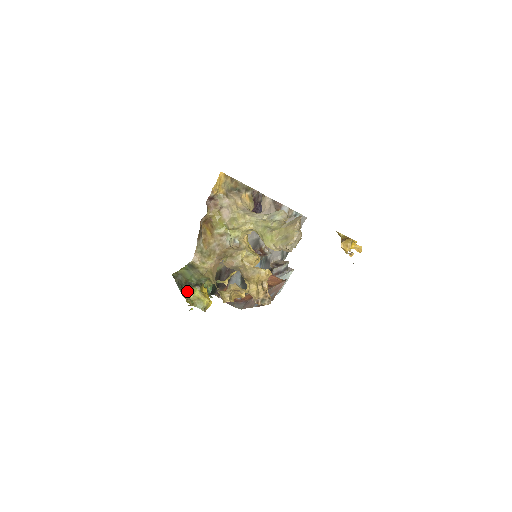
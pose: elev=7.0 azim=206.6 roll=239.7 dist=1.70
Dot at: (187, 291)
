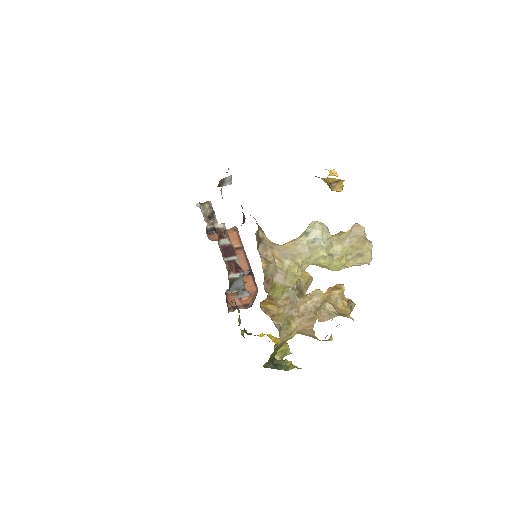
Dot at: occluded
